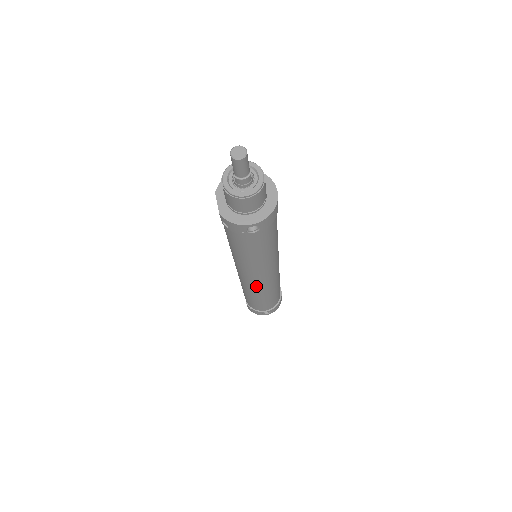
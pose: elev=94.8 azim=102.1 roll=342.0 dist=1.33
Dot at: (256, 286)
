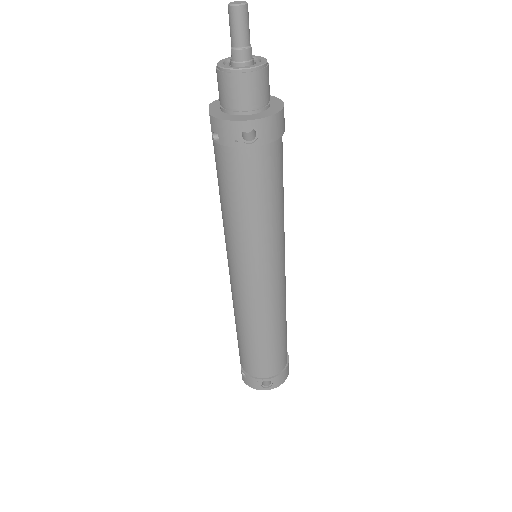
Dot at: (253, 302)
